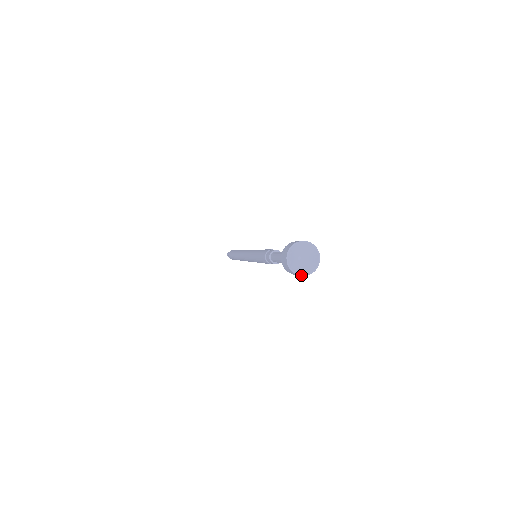
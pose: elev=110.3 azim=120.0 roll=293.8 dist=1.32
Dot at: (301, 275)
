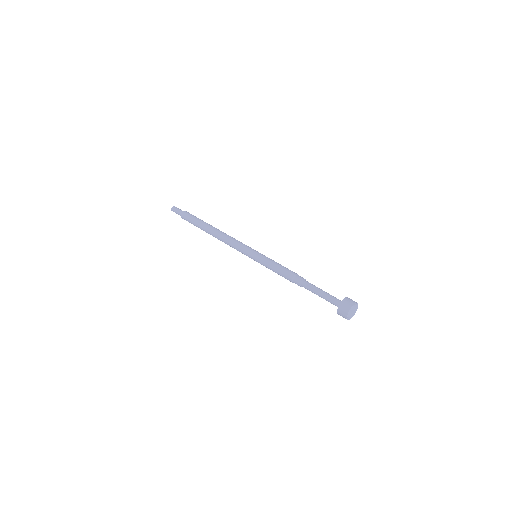
Dot at: occluded
